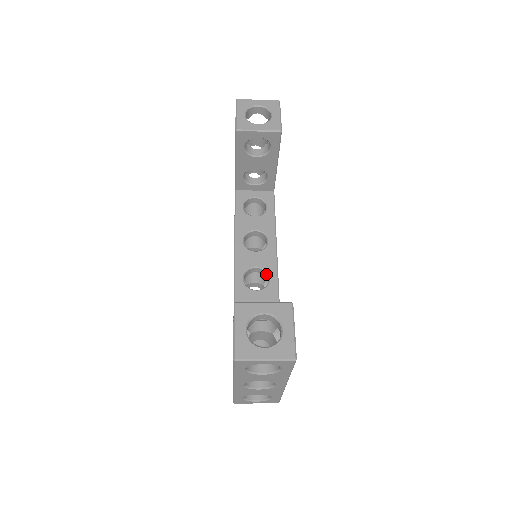
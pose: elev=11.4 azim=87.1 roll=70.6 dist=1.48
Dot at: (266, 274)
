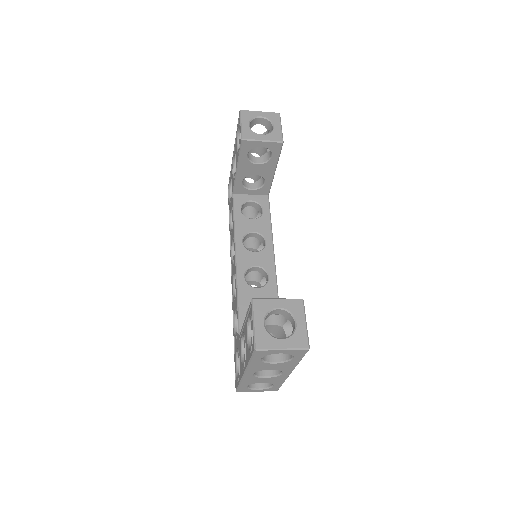
Dot at: (265, 273)
